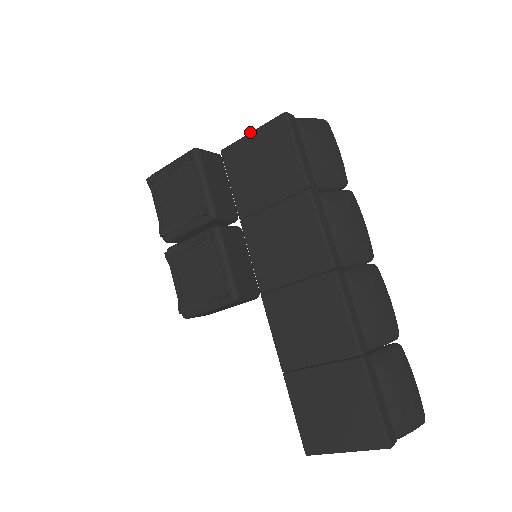
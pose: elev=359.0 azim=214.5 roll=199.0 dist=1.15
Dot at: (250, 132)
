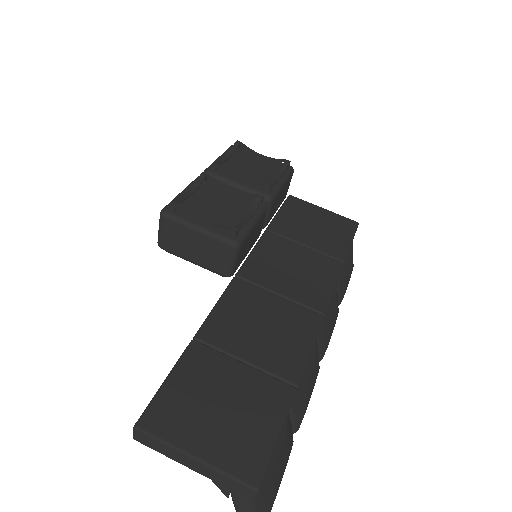
Dot at: (323, 208)
